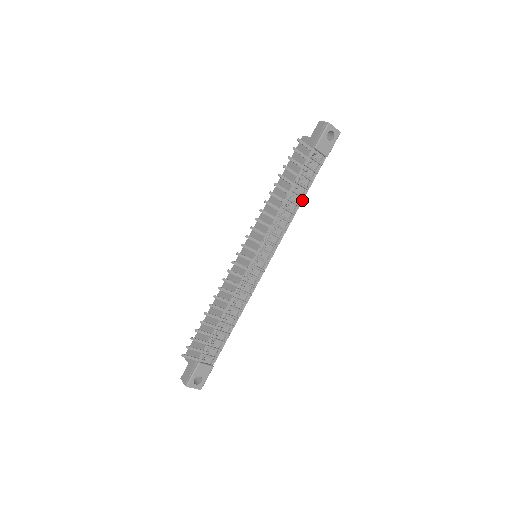
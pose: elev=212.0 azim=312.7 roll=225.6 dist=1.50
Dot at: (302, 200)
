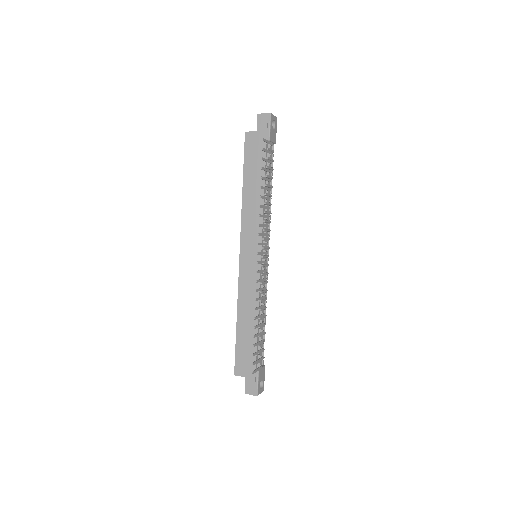
Dot at: (271, 190)
